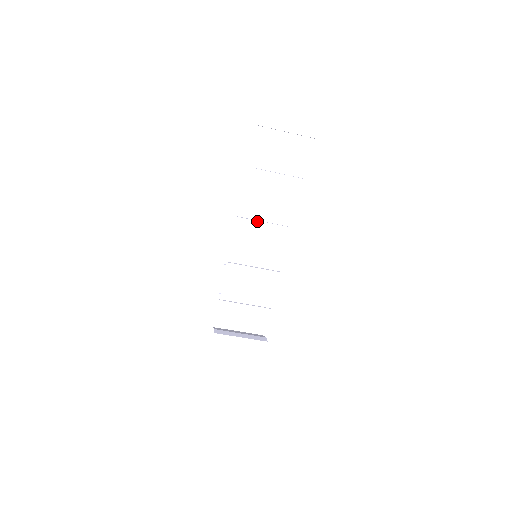
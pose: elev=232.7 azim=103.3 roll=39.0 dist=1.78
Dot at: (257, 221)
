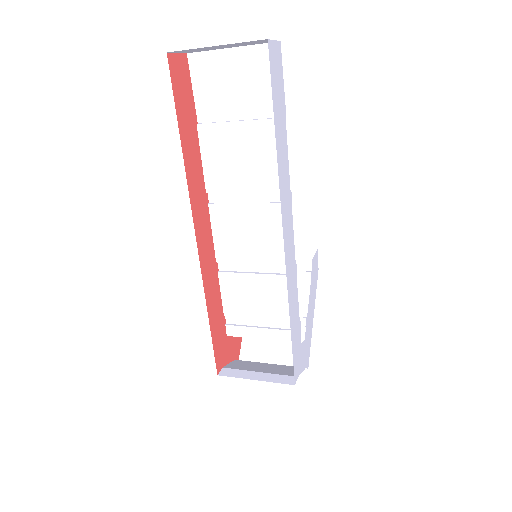
Dot at: (238, 204)
